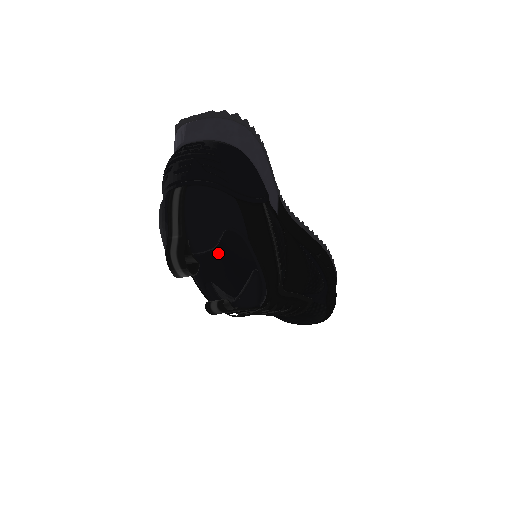
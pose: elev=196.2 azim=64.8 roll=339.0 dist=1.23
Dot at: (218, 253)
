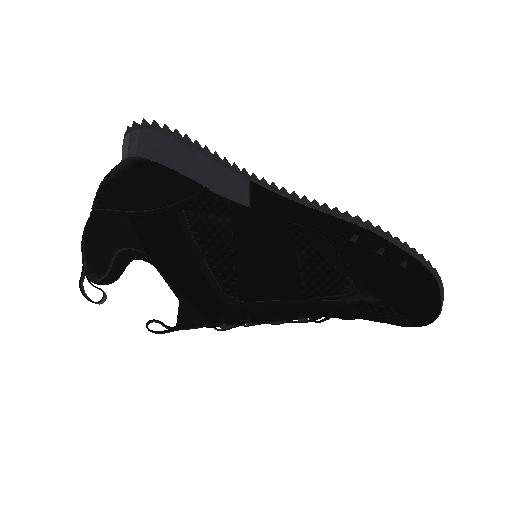
Dot at: occluded
